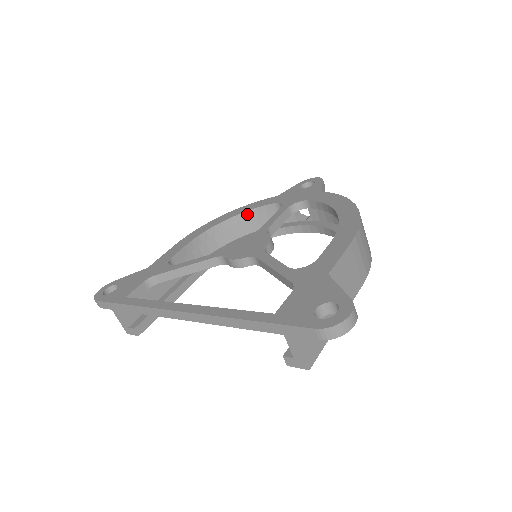
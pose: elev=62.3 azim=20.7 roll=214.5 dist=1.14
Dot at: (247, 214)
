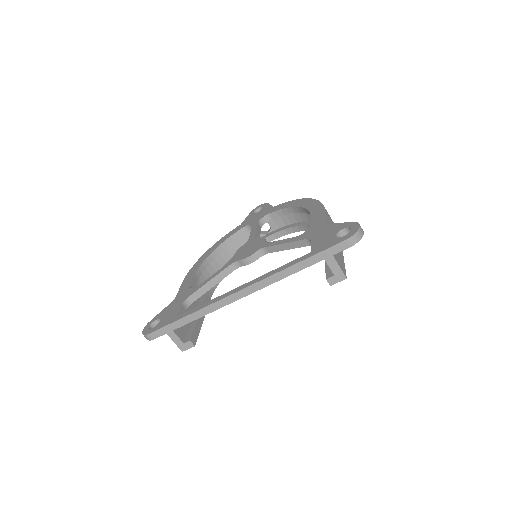
Dot at: (225, 243)
